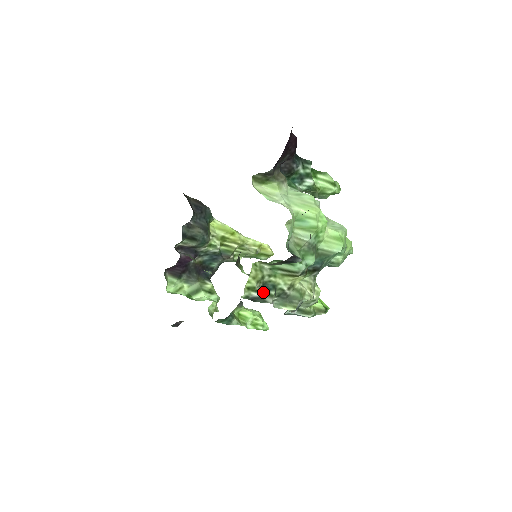
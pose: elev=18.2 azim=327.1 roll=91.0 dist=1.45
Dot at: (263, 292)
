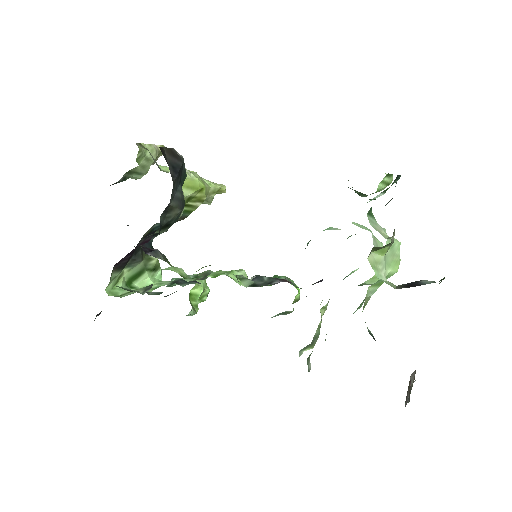
Dot at: (307, 359)
